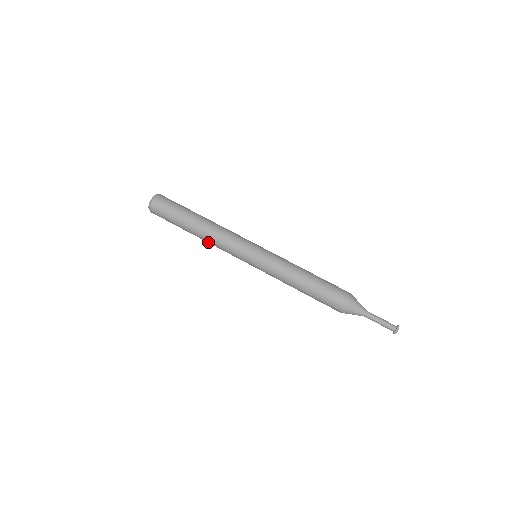
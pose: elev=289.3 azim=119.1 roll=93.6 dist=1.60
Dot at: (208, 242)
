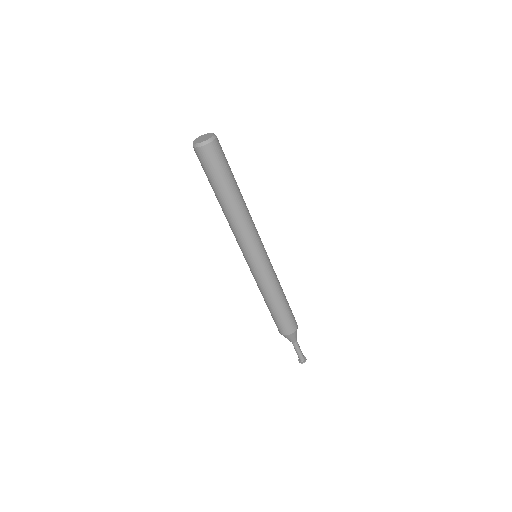
Dot at: occluded
